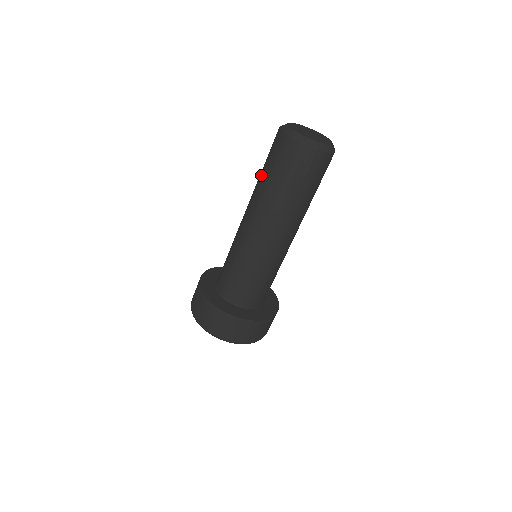
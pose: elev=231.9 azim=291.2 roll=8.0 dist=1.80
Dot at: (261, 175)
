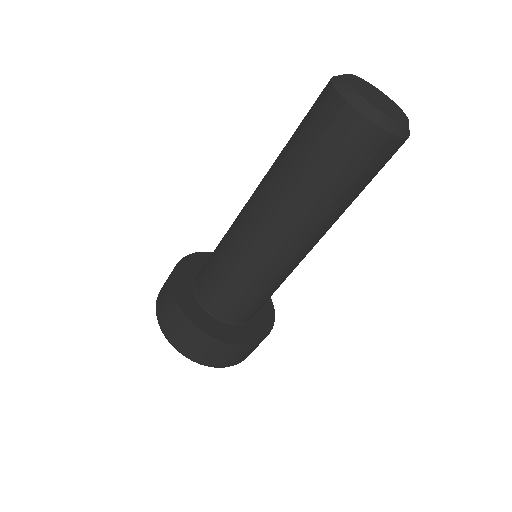
Dot at: (295, 164)
